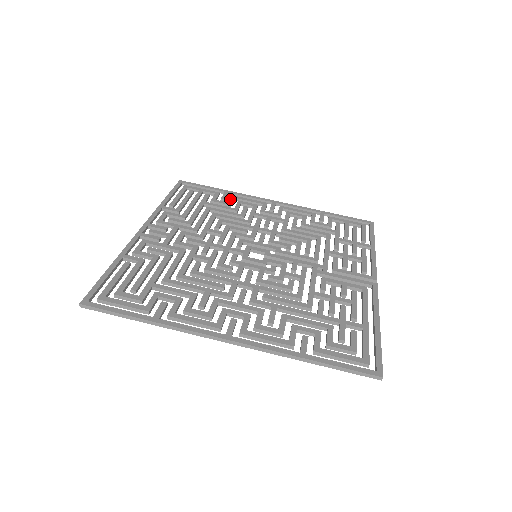
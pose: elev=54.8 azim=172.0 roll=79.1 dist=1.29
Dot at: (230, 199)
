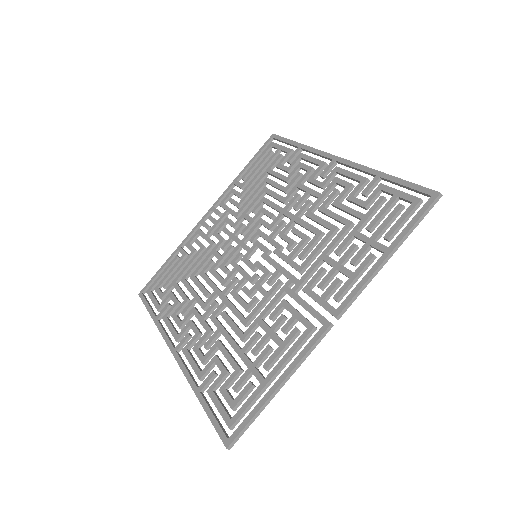
Dot at: (294, 161)
